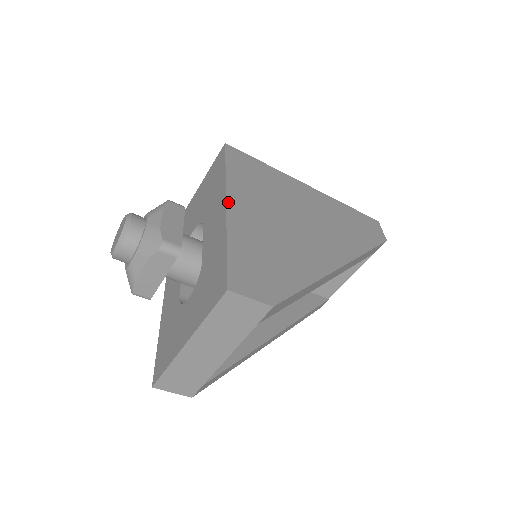
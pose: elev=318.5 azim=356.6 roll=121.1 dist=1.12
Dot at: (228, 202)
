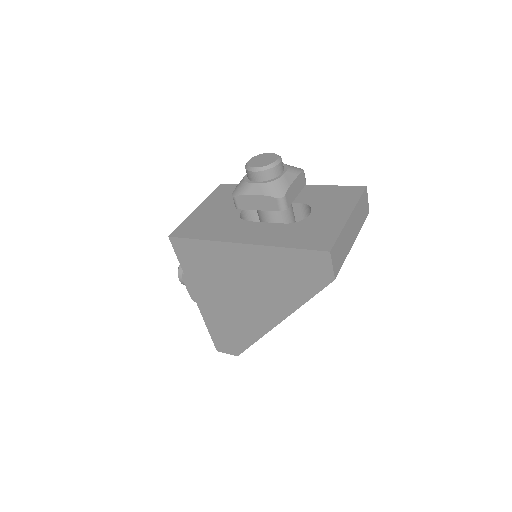
Dot at: occluded
